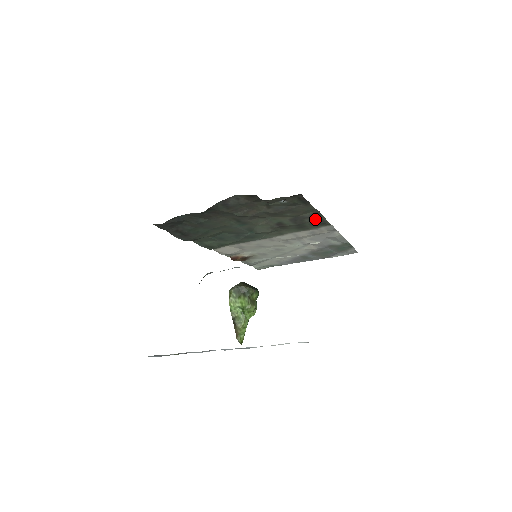
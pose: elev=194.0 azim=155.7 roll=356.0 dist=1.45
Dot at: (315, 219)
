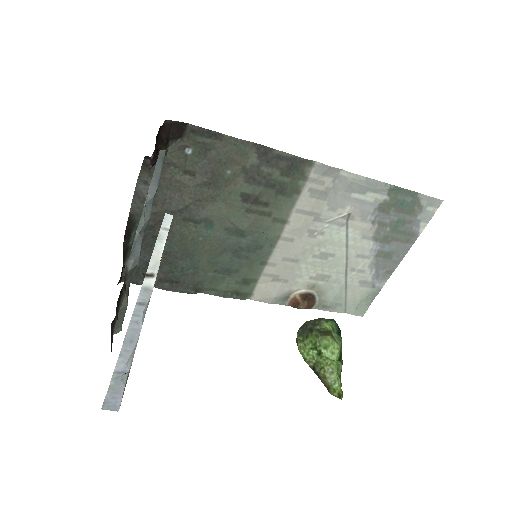
Dot at: (274, 162)
